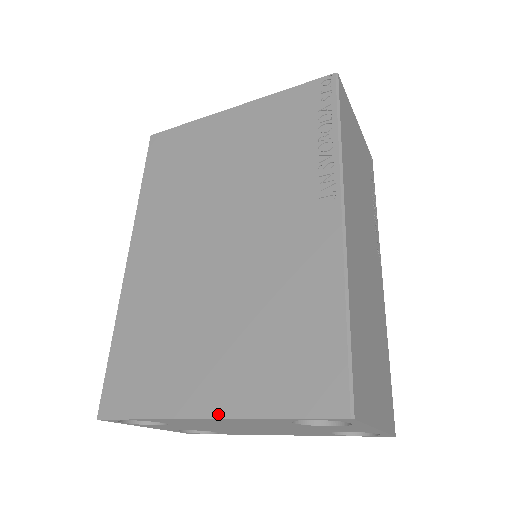
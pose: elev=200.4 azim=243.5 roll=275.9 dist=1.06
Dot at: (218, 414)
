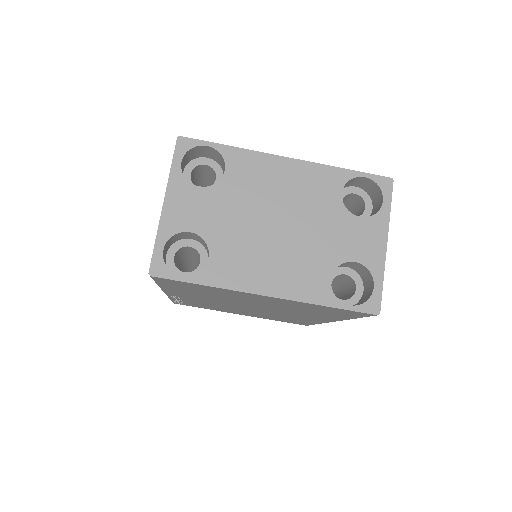
Dot at: (297, 160)
